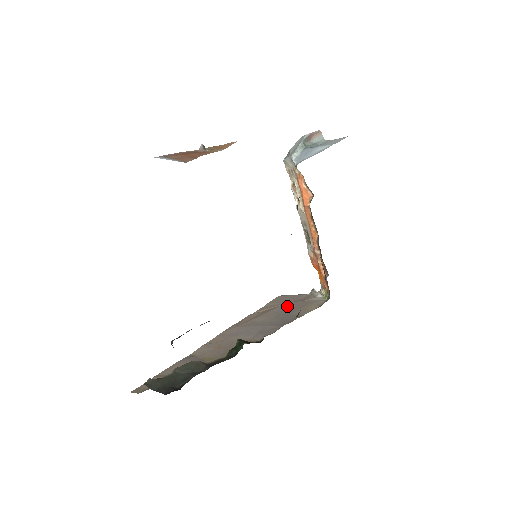
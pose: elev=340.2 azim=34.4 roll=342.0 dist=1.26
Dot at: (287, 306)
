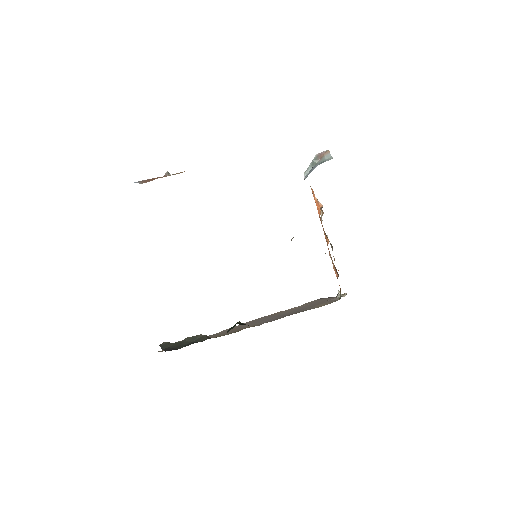
Dot at: (311, 304)
